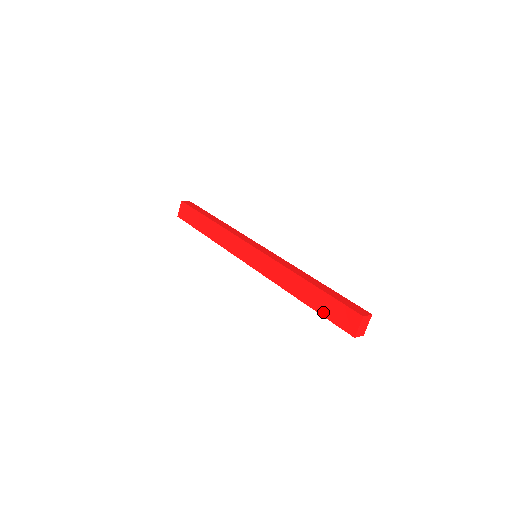
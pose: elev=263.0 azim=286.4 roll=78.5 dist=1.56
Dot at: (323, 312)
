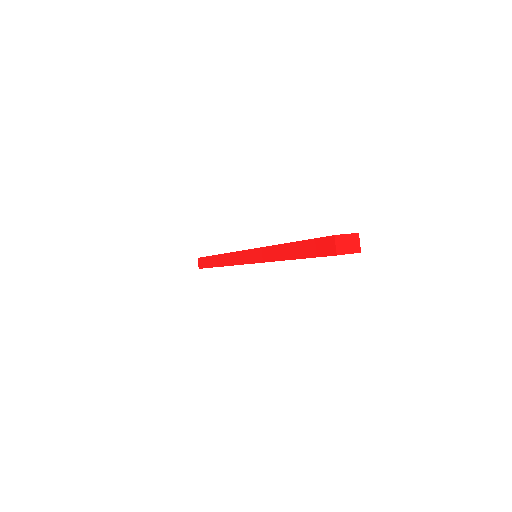
Dot at: occluded
